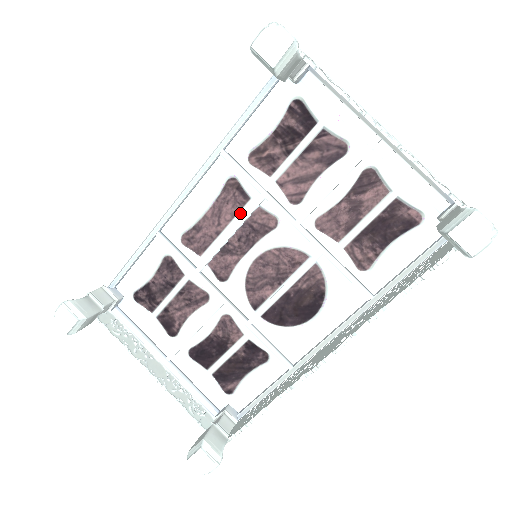
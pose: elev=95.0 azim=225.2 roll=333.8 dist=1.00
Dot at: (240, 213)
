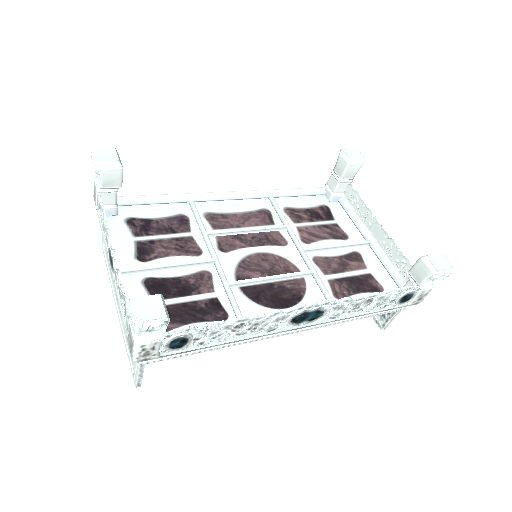
Dot at: (263, 227)
